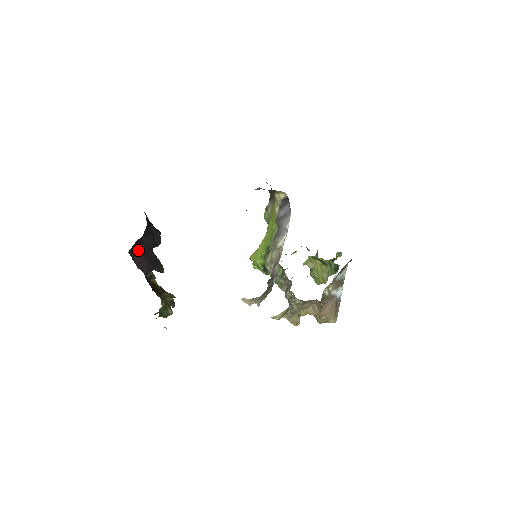
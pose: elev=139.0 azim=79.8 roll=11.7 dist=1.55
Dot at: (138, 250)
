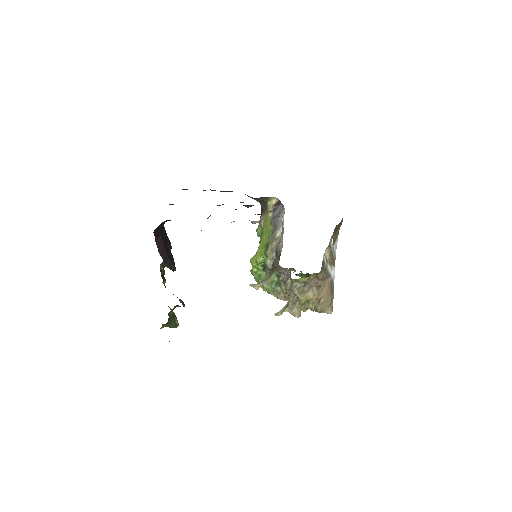
Dot at: (159, 235)
